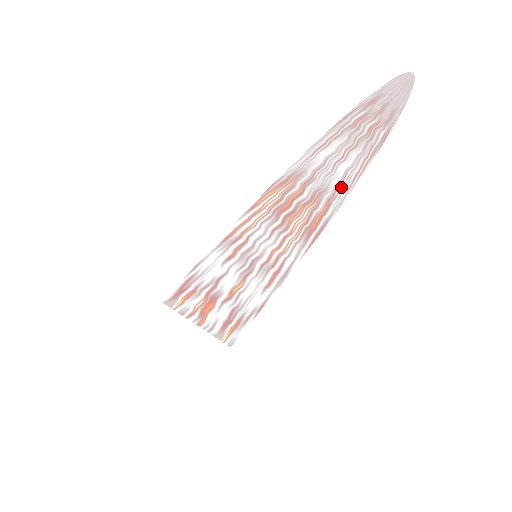
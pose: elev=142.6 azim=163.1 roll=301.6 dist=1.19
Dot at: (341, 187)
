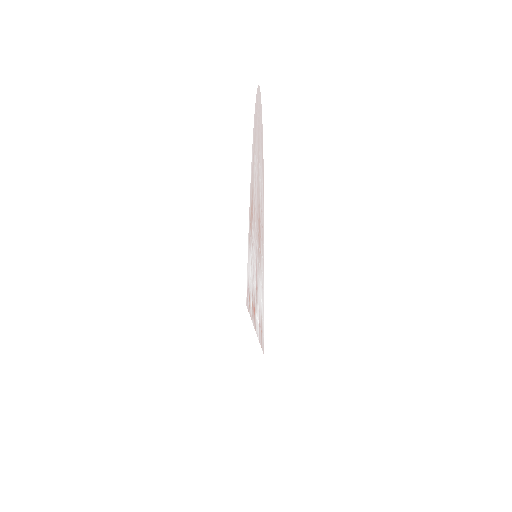
Dot at: (262, 185)
